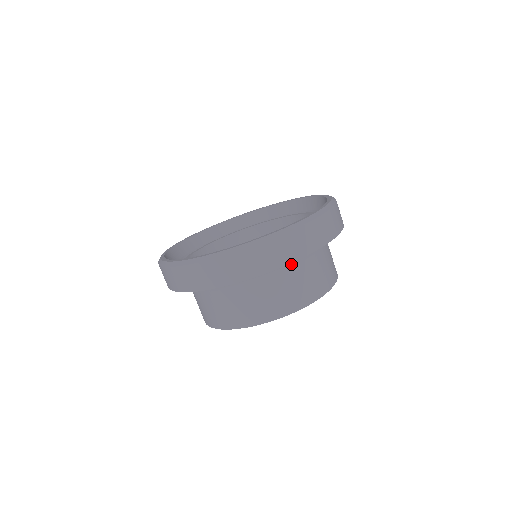
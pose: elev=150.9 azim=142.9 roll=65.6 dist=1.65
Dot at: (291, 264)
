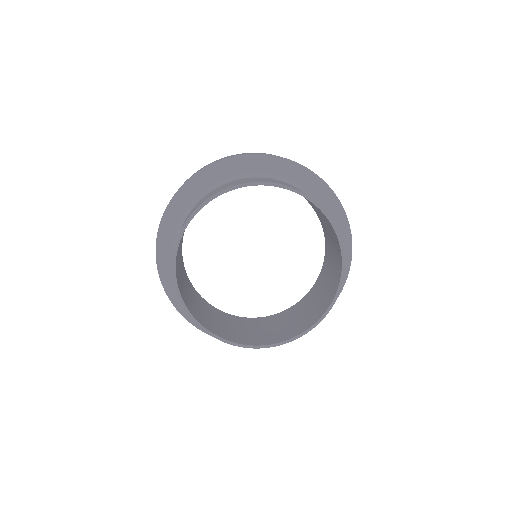
Dot at: occluded
